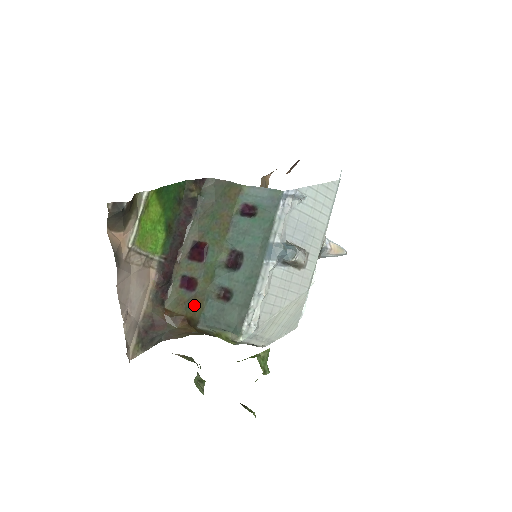
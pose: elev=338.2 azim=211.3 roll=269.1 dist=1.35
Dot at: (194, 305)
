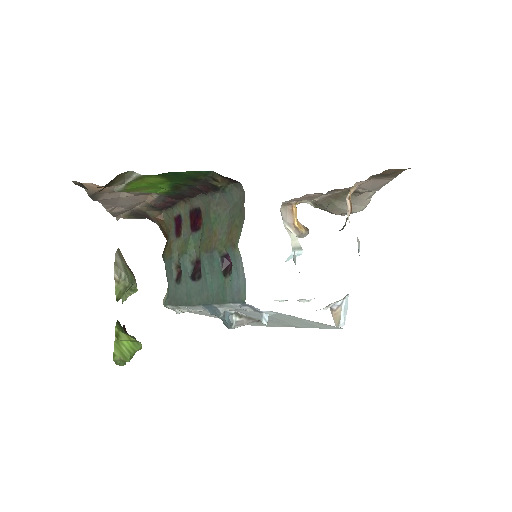
Dot at: (169, 244)
